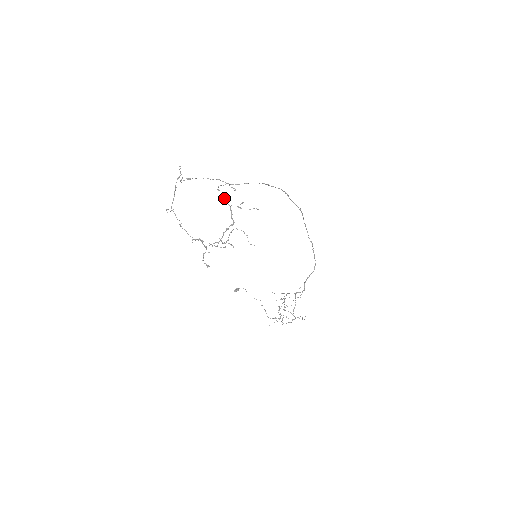
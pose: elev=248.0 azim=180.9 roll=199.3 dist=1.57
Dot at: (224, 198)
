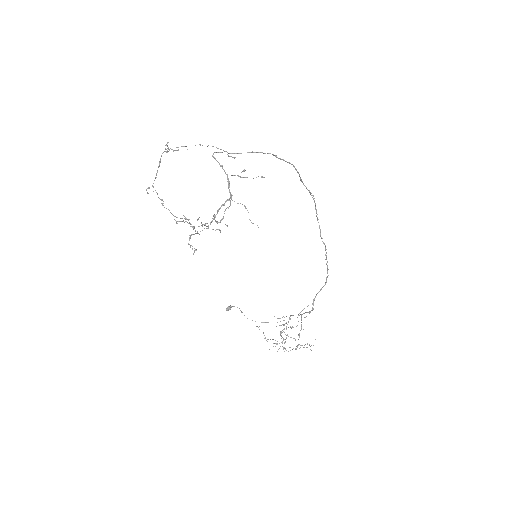
Dot at: occluded
